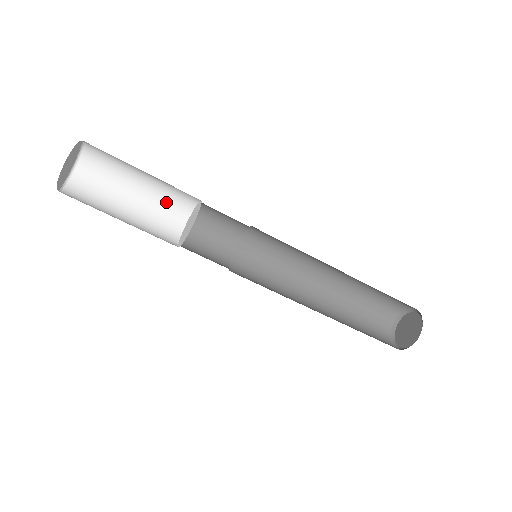
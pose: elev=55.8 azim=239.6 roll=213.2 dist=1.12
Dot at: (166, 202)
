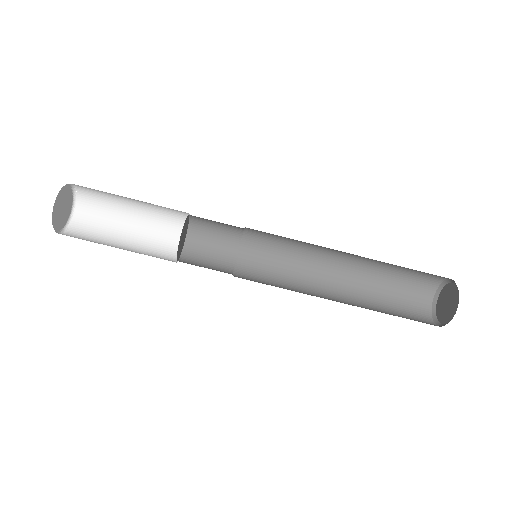
Dot at: (161, 227)
